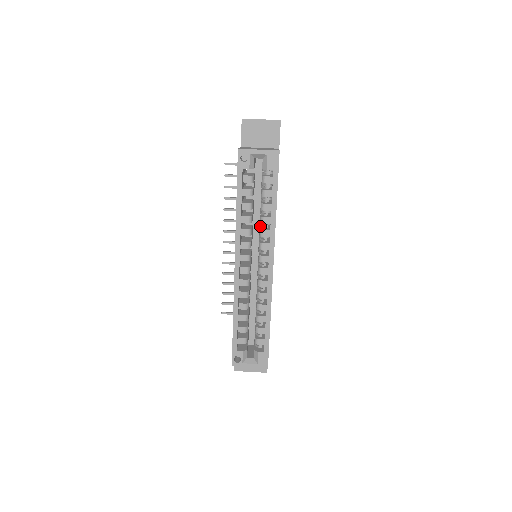
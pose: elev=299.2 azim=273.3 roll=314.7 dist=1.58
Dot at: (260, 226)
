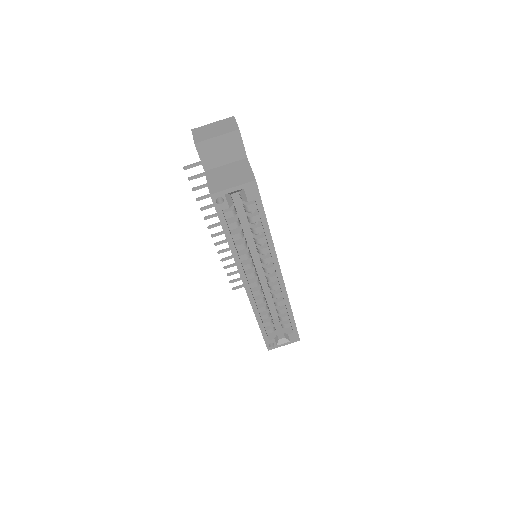
Dot at: occluded
